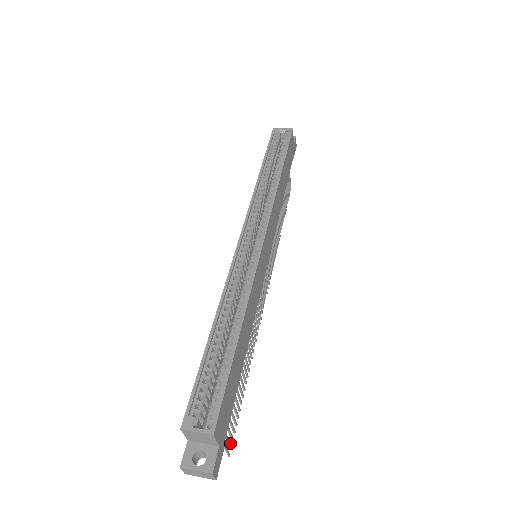
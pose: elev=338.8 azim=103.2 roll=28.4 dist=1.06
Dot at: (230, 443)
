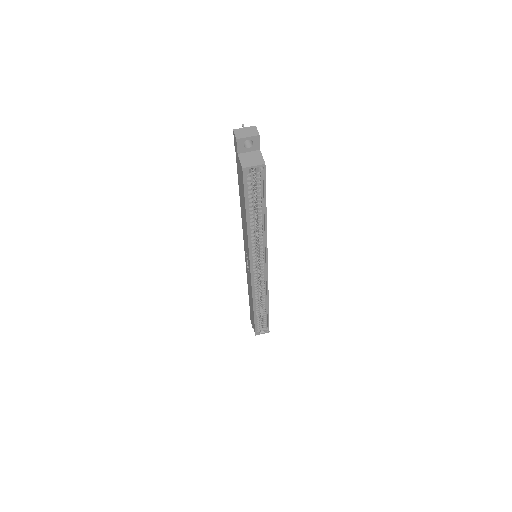
Dot at: occluded
